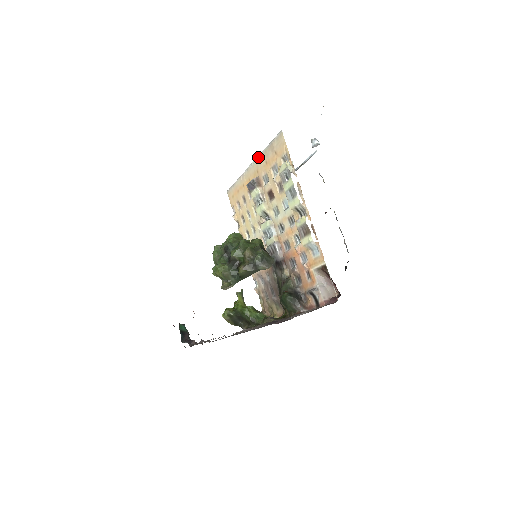
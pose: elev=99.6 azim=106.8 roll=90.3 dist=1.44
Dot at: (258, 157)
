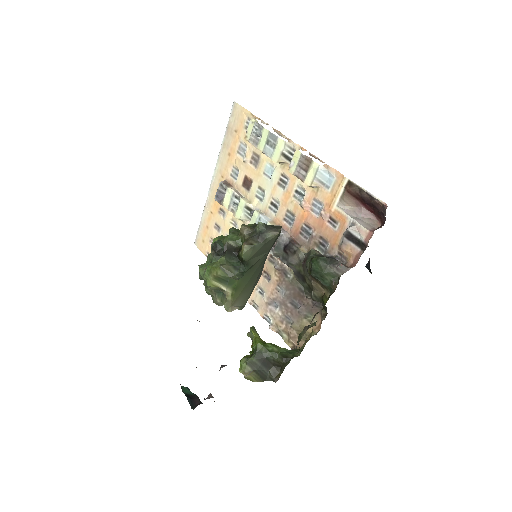
Dot at: (218, 160)
